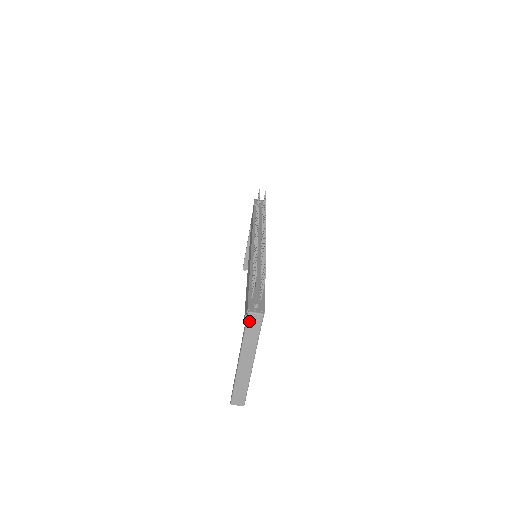
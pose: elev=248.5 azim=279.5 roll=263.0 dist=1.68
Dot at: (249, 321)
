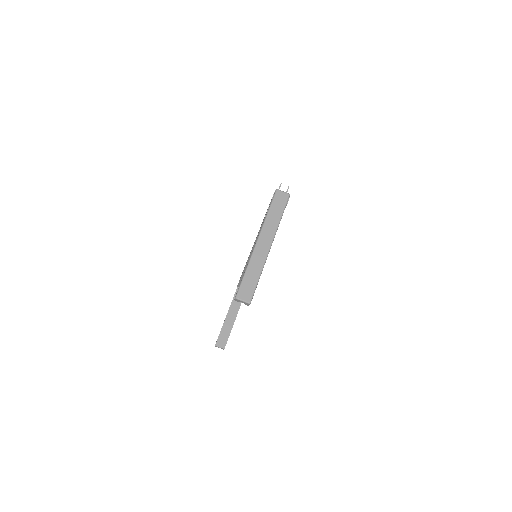
Dot at: (276, 198)
